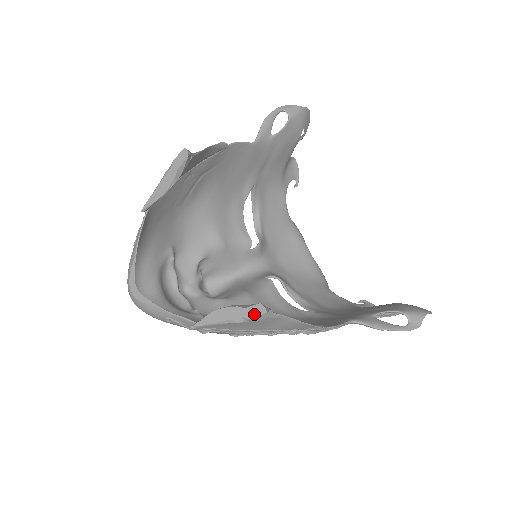
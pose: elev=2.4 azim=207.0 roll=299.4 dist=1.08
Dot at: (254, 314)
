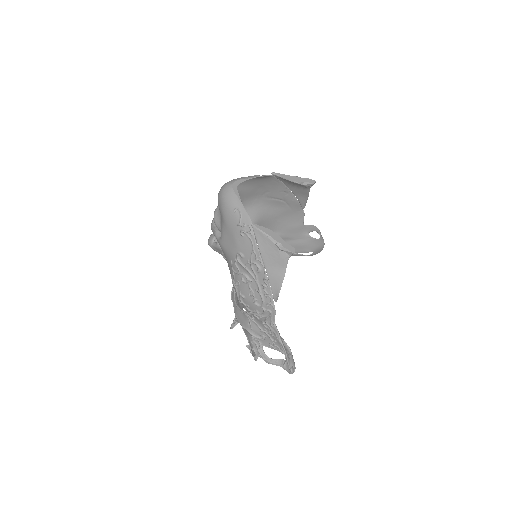
Dot at: (288, 248)
